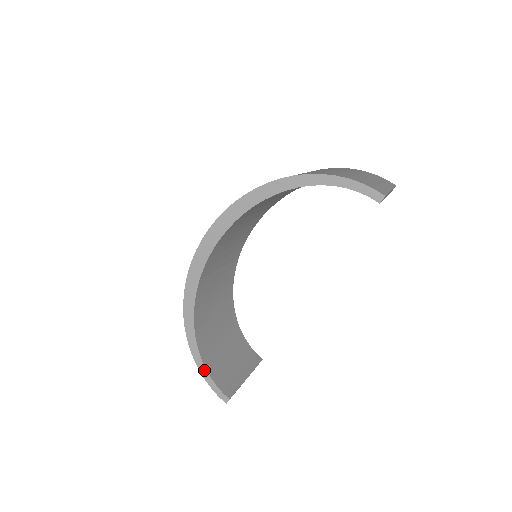
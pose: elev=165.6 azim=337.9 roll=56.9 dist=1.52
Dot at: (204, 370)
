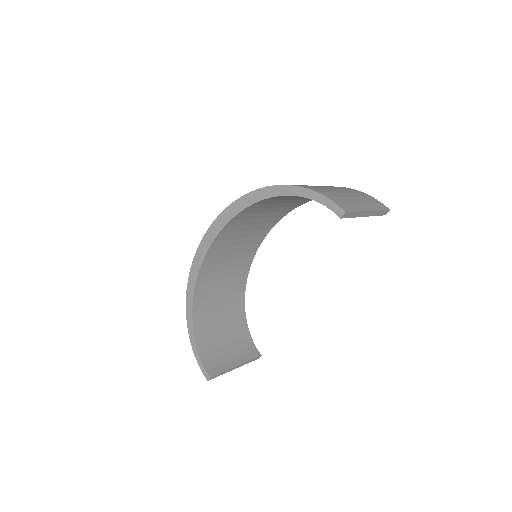
Dot at: (195, 347)
